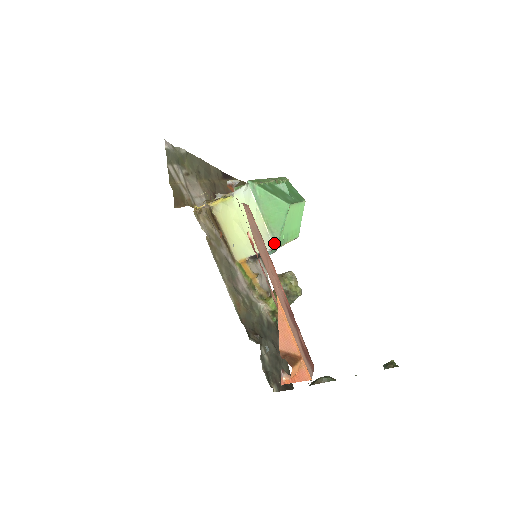
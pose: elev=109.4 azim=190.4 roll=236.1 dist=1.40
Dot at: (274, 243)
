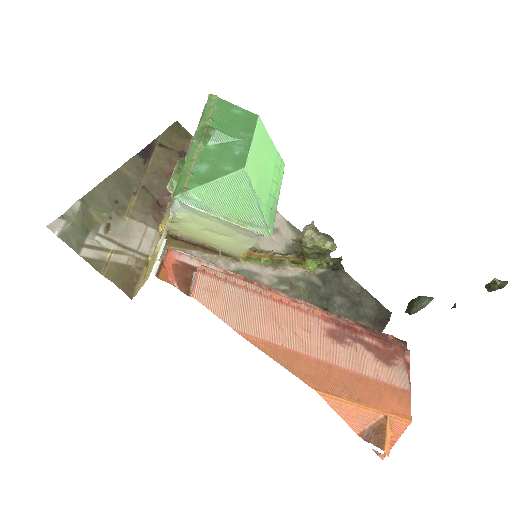
Dot at: (264, 234)
